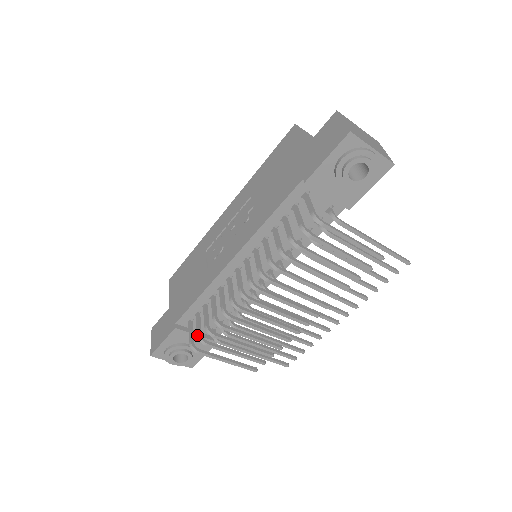
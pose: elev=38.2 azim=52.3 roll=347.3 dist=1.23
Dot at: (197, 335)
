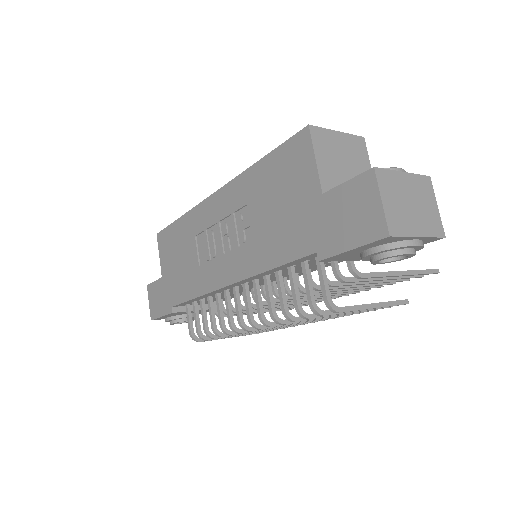
Dot at: (197, 333)
